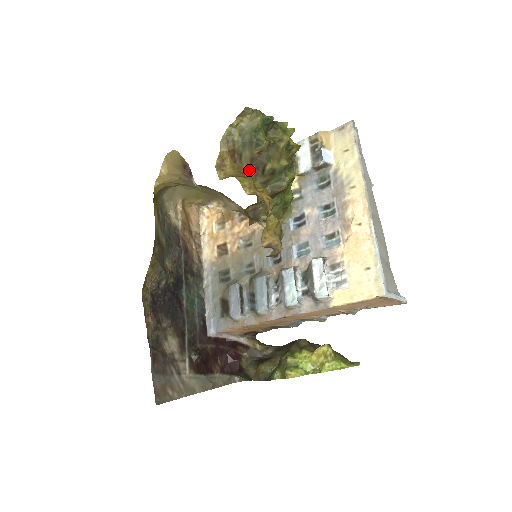
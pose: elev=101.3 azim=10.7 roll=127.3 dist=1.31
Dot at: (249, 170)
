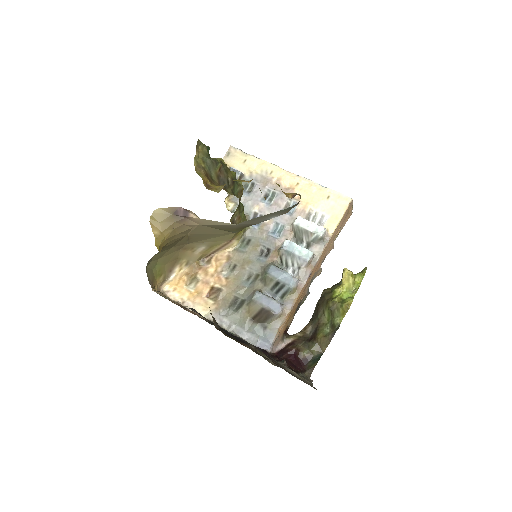
Dot at: occluded
